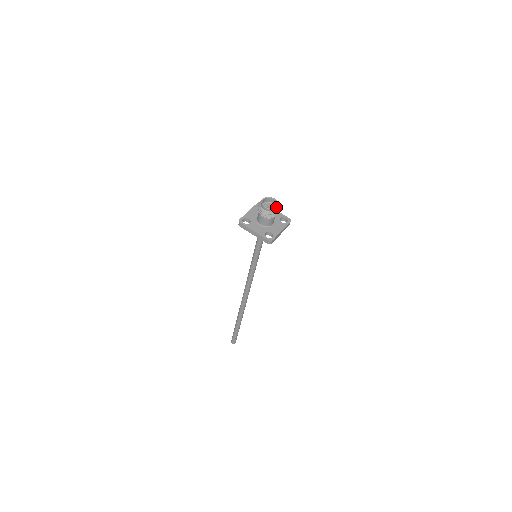
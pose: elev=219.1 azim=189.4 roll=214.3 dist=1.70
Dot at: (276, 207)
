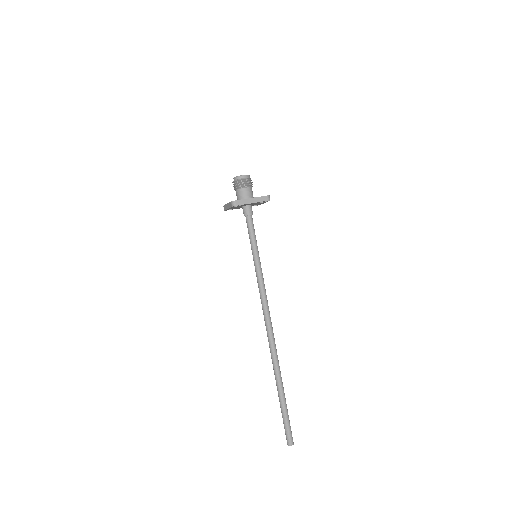
Dot at: (249, 175)
